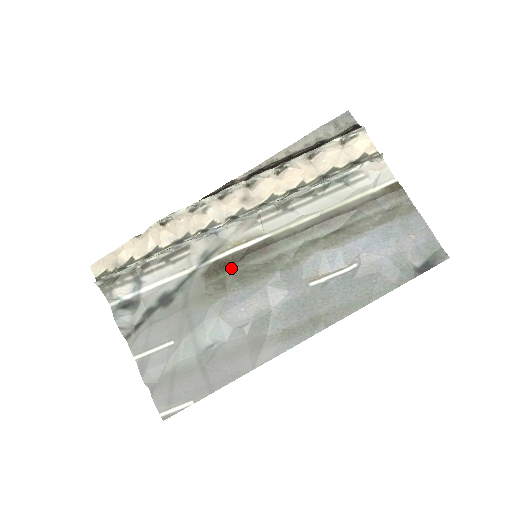
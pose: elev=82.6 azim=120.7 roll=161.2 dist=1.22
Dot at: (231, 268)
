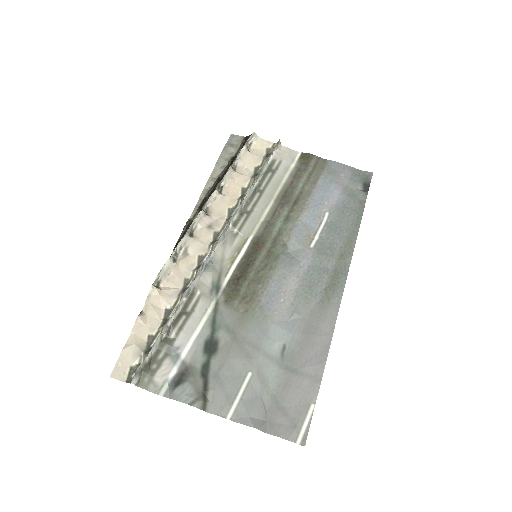
Dot at: (245, 278)
